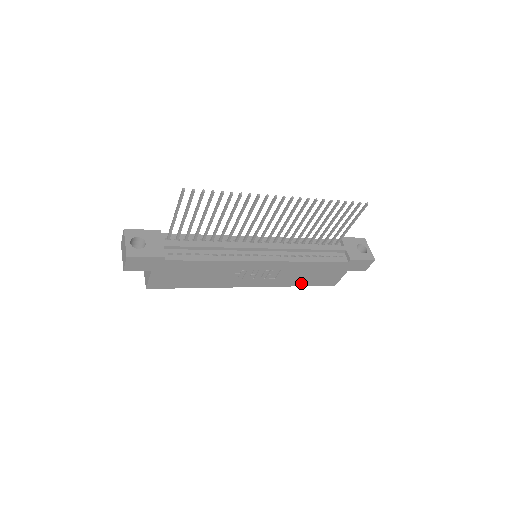
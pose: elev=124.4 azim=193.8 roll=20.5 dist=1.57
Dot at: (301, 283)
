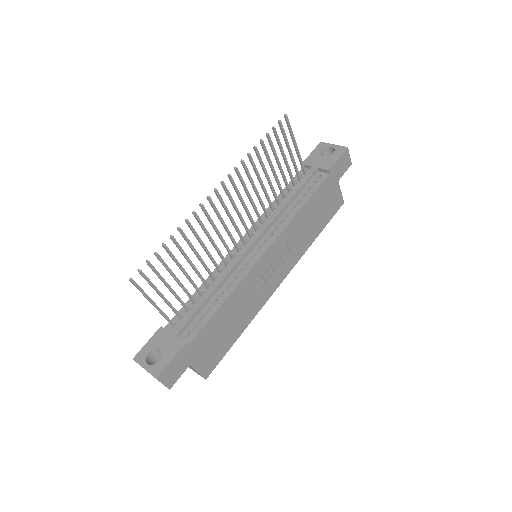
Dot at: (316, 233)
